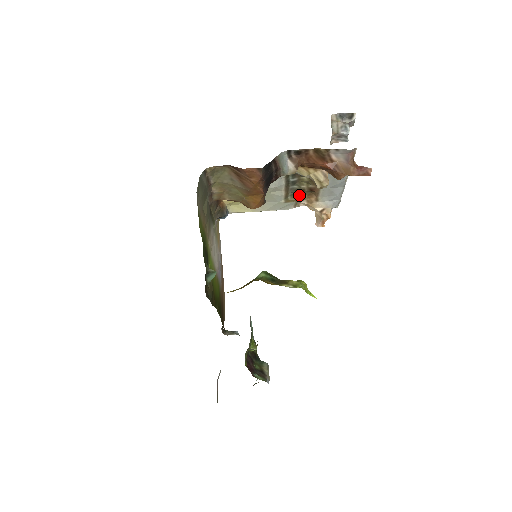
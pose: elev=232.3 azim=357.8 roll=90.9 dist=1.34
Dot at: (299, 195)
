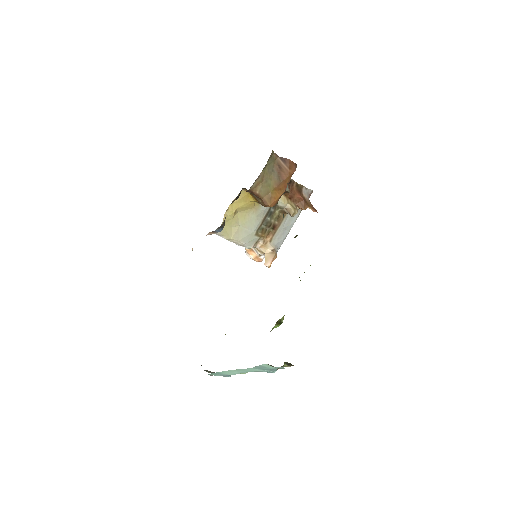
Dot at: (265, 231)
